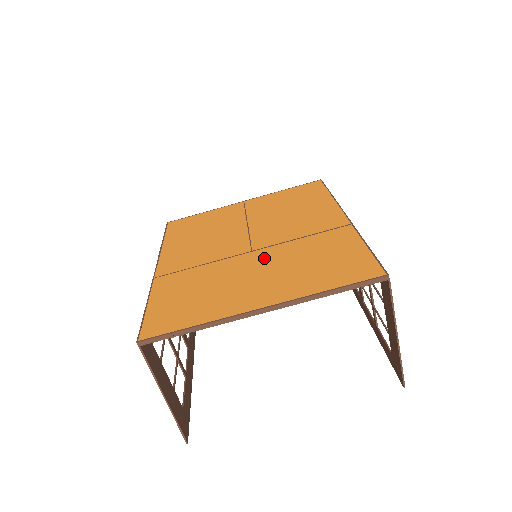
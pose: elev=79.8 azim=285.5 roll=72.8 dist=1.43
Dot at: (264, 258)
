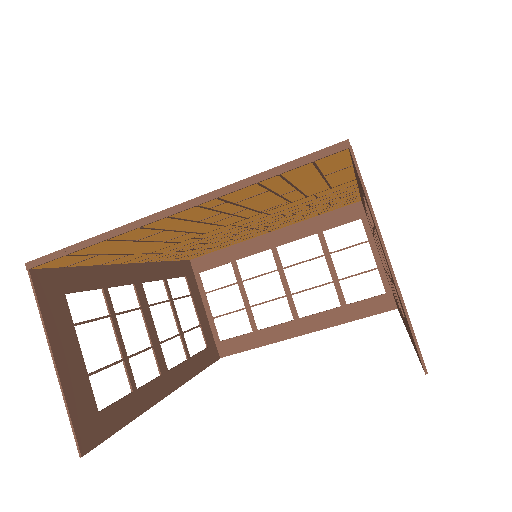
Dot at: occluded
